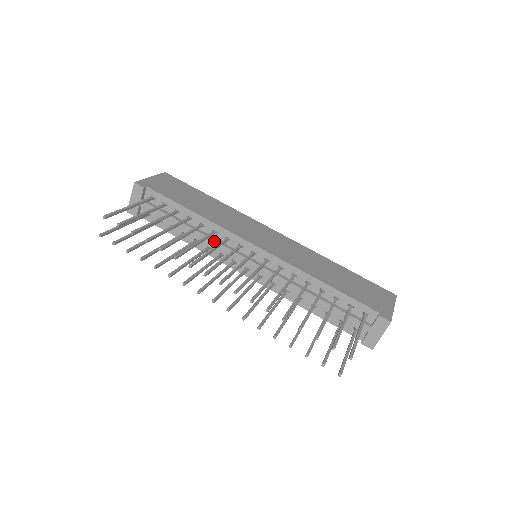
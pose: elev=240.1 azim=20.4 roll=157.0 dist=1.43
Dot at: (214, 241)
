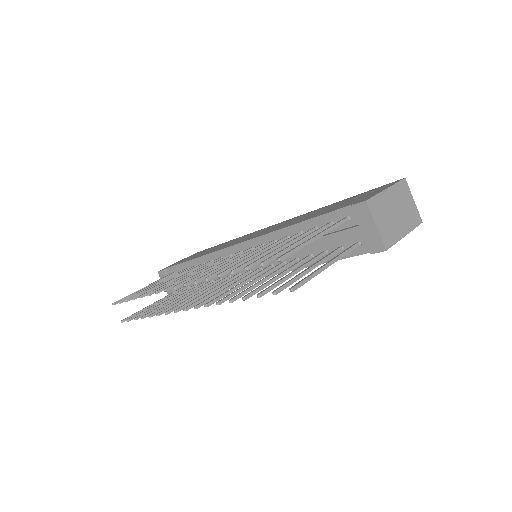
Dot at: occluded
